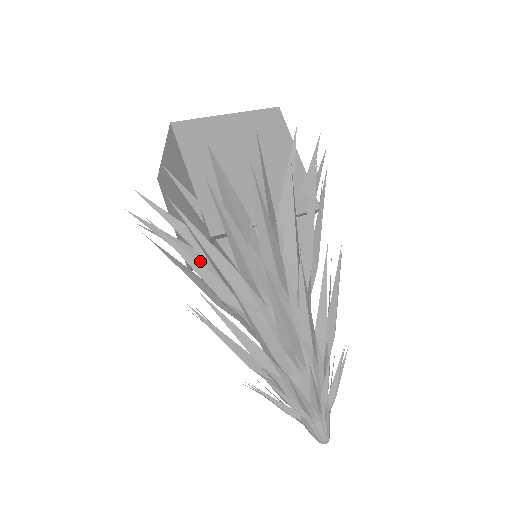
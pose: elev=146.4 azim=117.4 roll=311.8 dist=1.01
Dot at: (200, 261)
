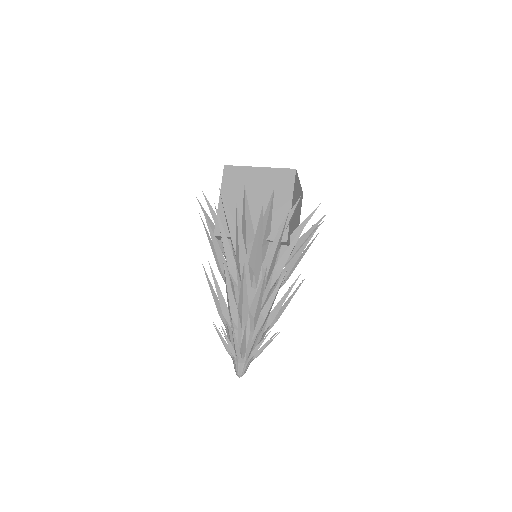
Dot at: occluded
